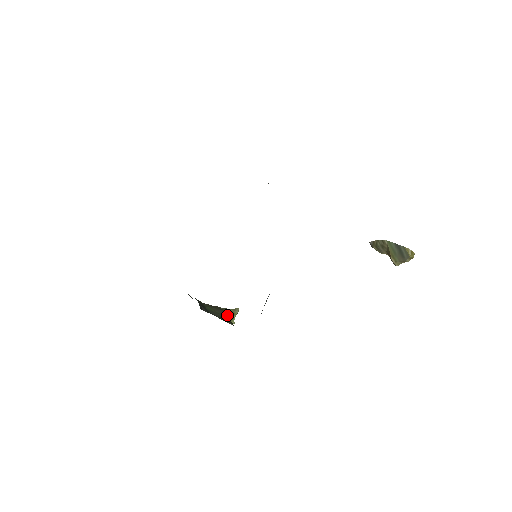
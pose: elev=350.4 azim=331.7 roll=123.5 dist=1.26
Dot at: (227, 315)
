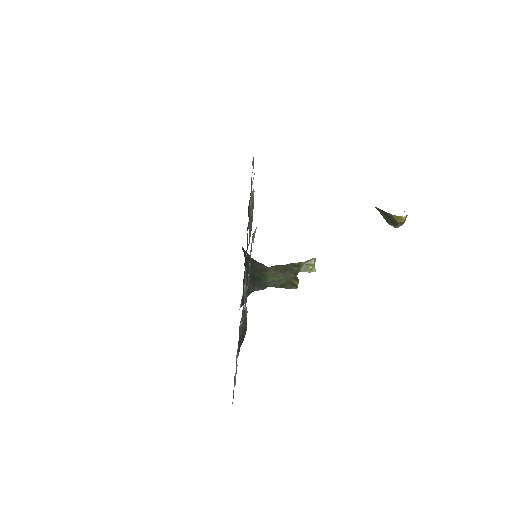
Dot at: (304, 268)
